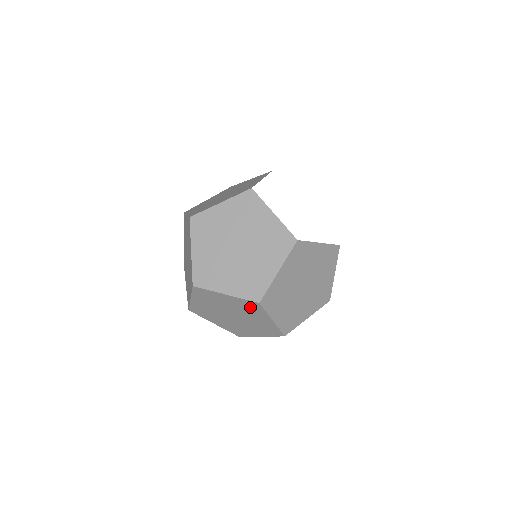
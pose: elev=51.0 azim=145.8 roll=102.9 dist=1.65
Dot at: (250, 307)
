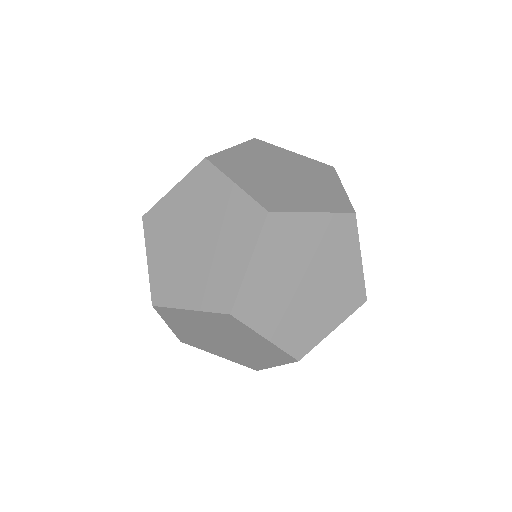
Dot at: (274, 354)
